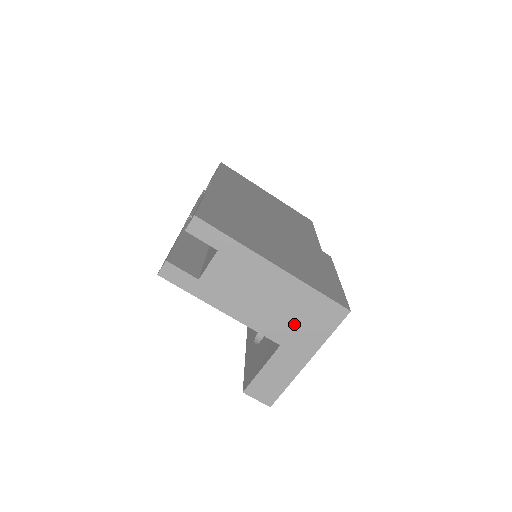
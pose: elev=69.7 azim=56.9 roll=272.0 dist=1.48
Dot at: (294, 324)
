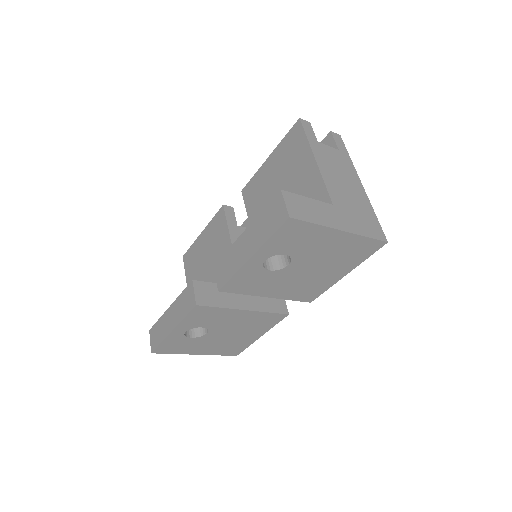
Dot at: (350, 208)
